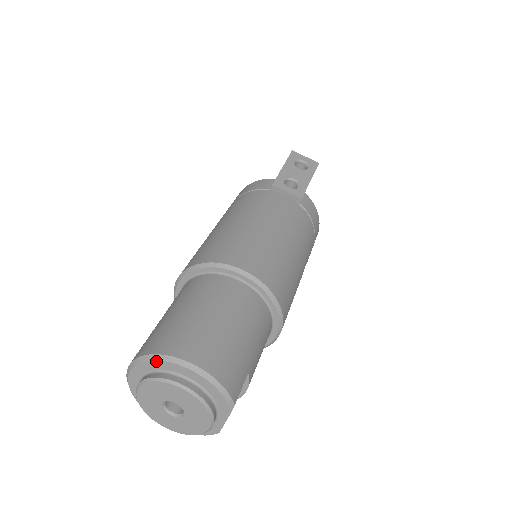
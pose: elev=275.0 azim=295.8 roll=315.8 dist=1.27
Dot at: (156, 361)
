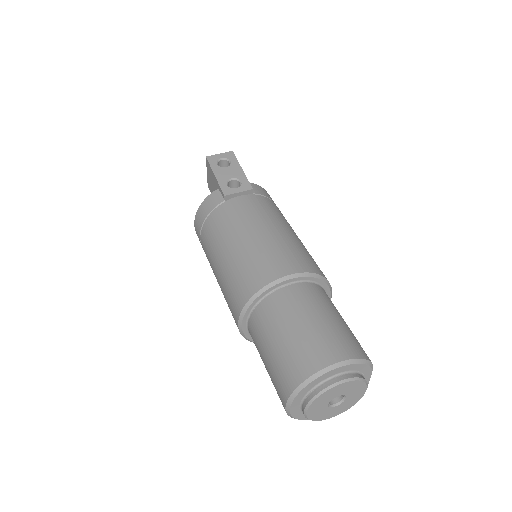
Dot at: (310, 384)
